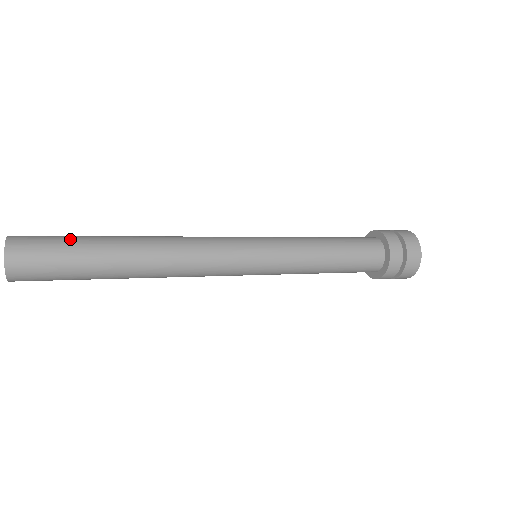
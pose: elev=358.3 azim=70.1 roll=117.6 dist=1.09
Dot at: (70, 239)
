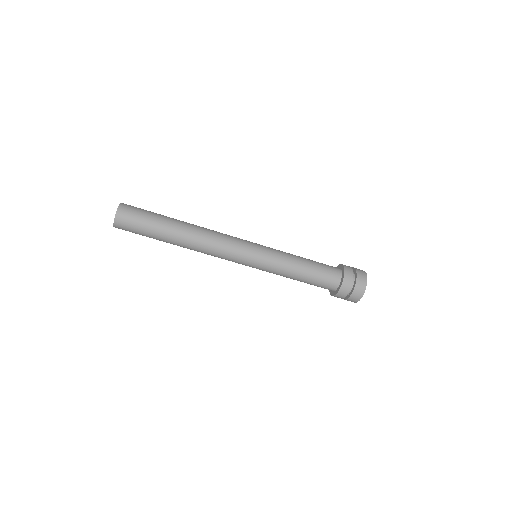
Dot at: occluded
